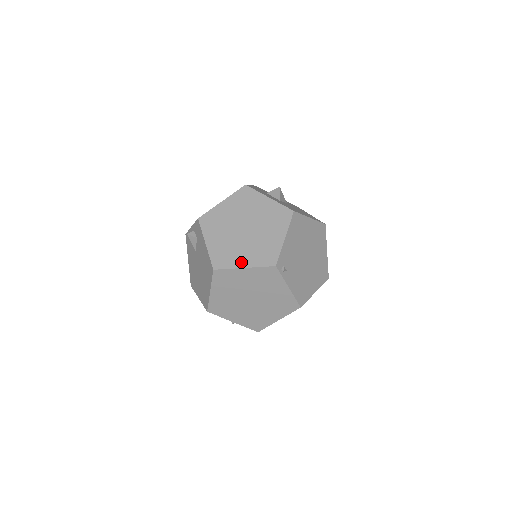
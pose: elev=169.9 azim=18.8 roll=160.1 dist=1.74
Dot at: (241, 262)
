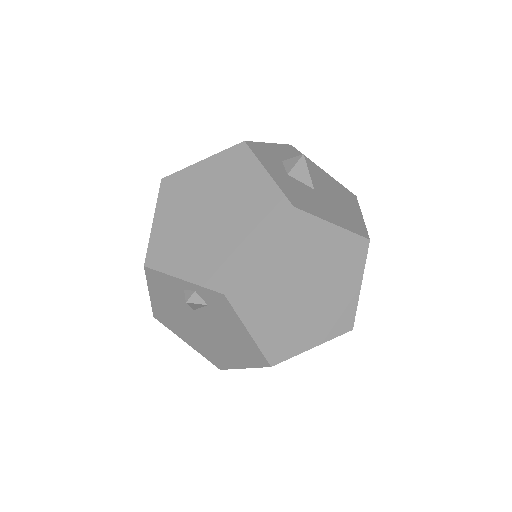
Dot at: (308, 342)
